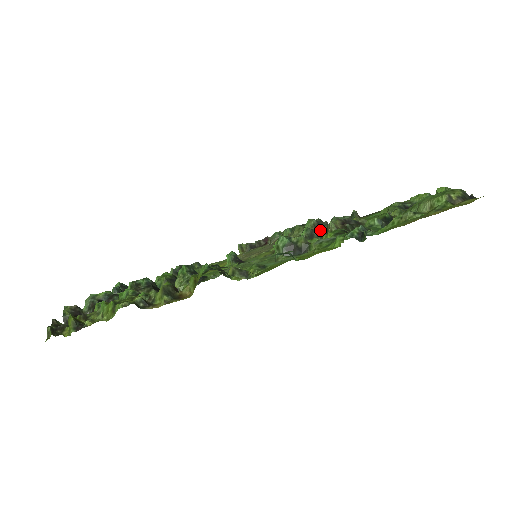
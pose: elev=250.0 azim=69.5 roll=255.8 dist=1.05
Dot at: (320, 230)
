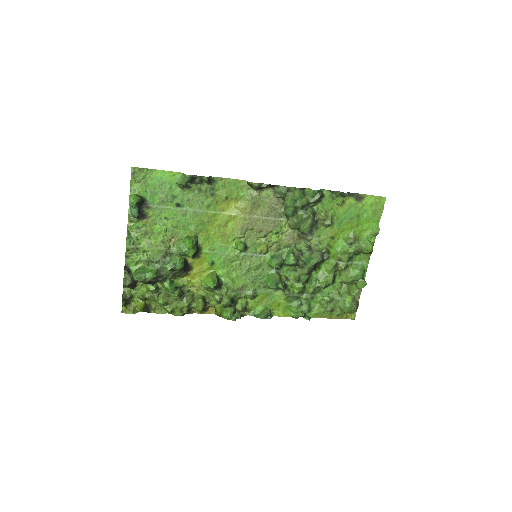
Dot at: (300, 264)
